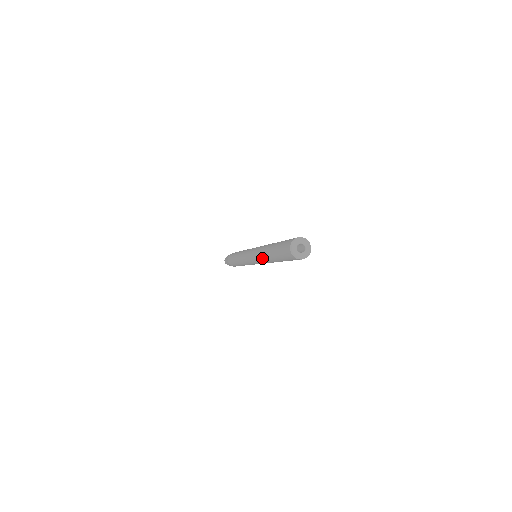
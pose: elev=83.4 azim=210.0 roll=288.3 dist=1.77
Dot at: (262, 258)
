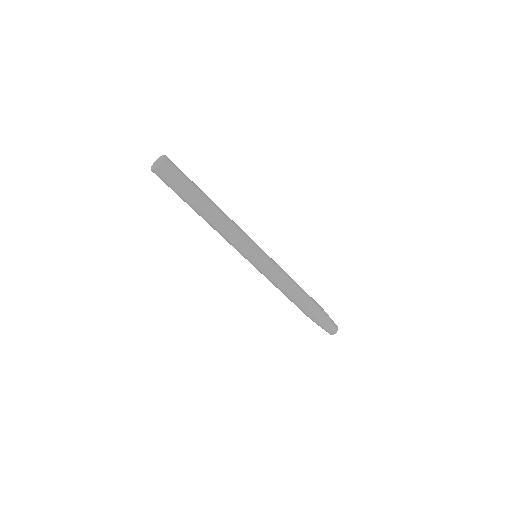
Dot at: occluded
